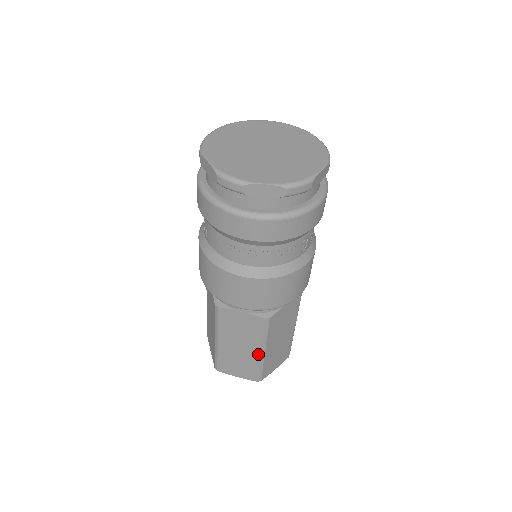
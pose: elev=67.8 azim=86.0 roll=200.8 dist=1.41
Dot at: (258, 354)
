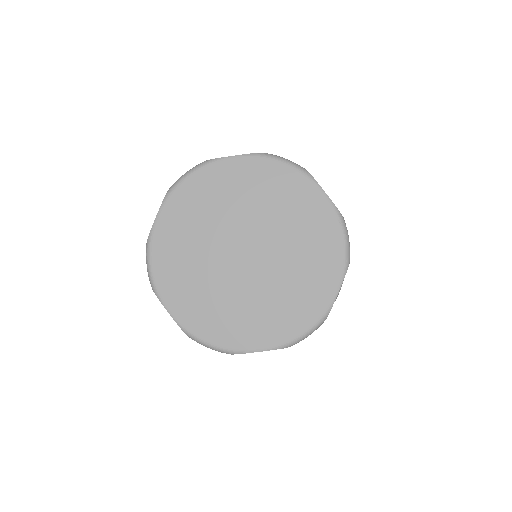
Dot at: occluded
